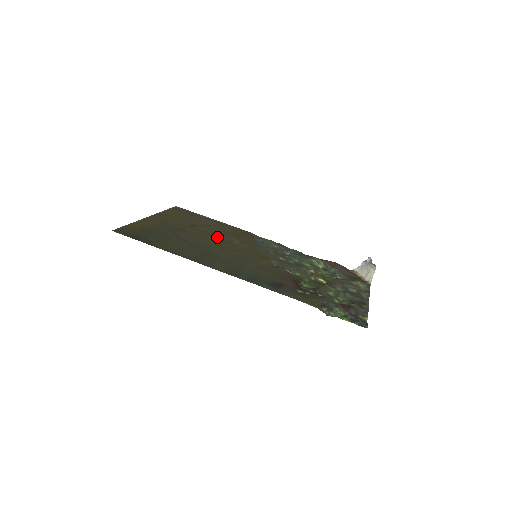
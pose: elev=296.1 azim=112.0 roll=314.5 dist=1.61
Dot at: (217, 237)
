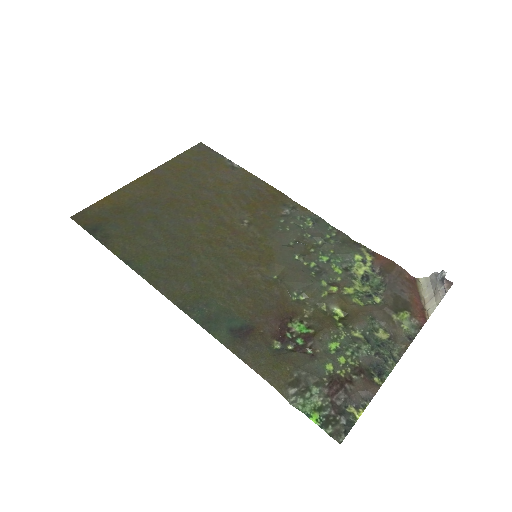
Dot at: (219, 214)
